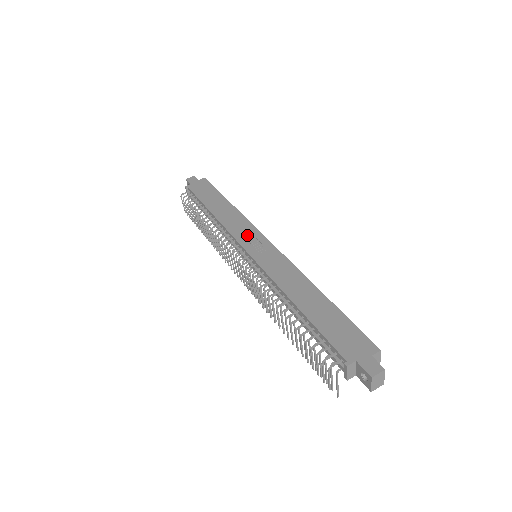
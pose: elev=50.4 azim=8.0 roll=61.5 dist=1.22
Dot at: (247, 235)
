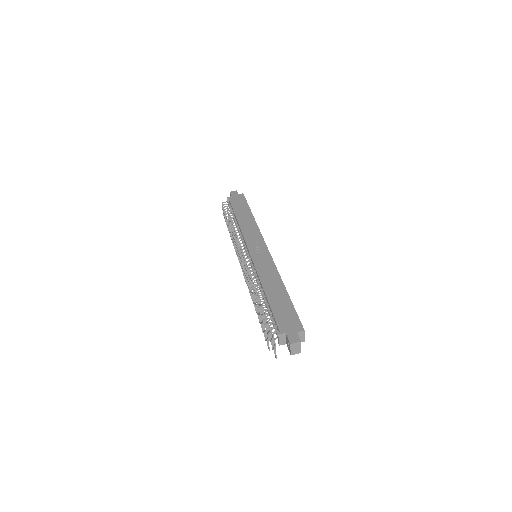
Dot at: (254, 240)
